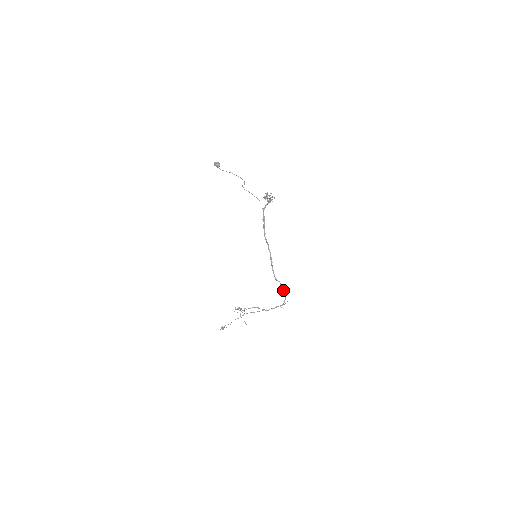
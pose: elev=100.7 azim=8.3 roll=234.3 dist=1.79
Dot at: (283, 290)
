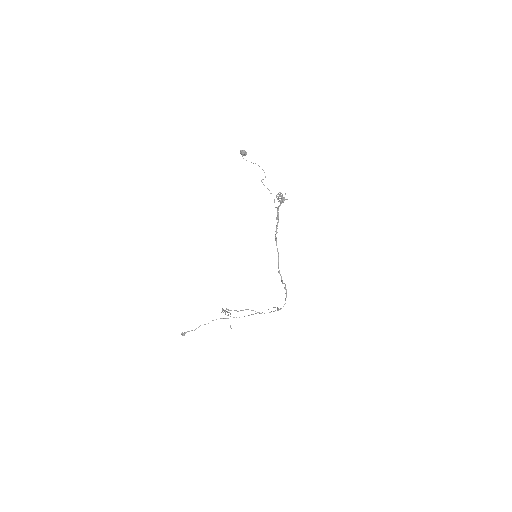
Dot at: (286, 293)
